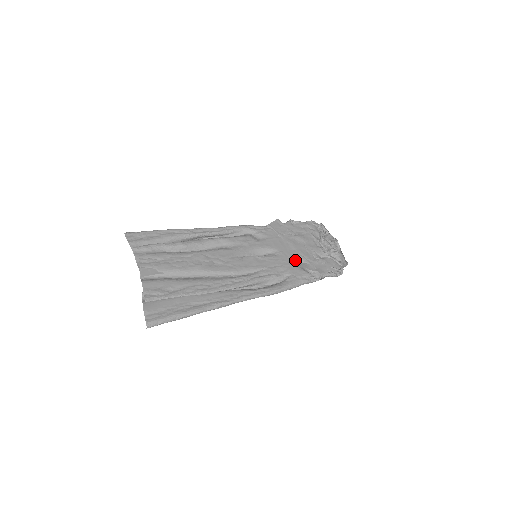
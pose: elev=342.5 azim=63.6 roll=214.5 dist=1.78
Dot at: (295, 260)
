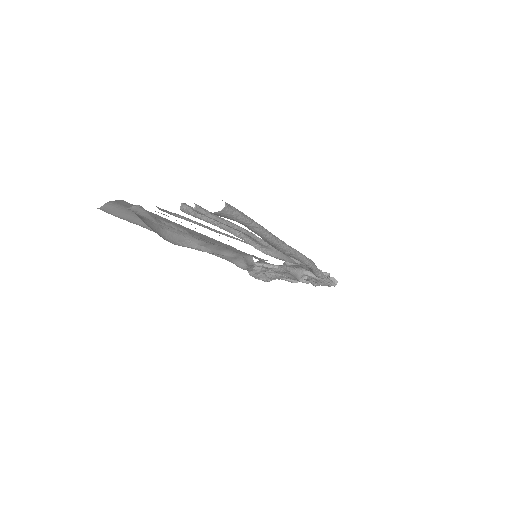
Dot at: occluded
